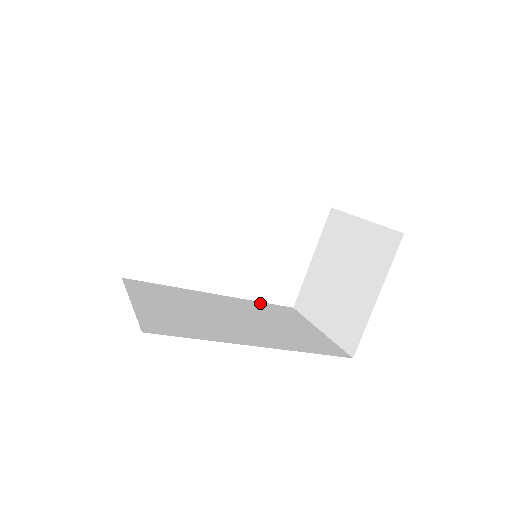
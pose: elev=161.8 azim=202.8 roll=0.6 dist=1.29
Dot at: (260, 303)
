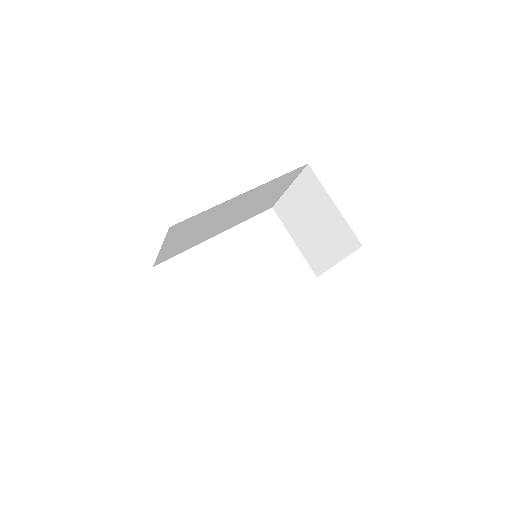
Dot at: occluded
